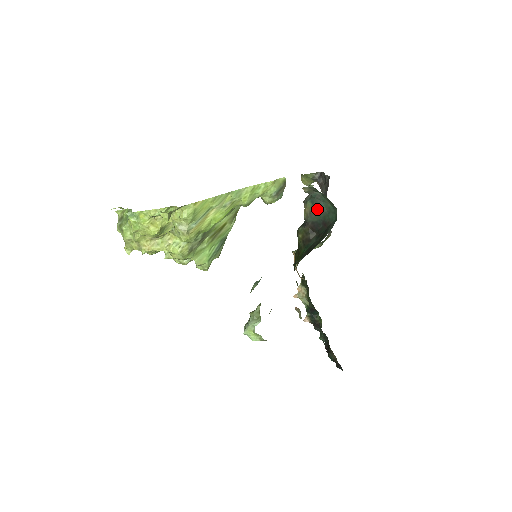
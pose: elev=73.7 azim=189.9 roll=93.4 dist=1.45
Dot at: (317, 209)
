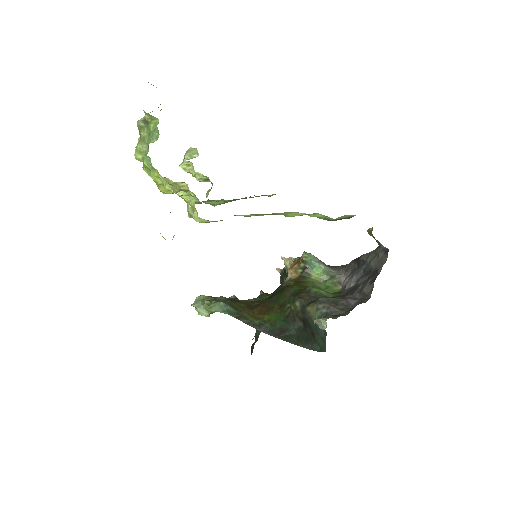
Dot at: (317, 326)
